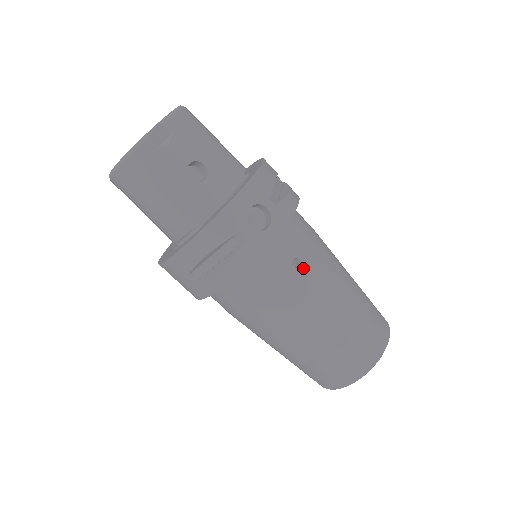
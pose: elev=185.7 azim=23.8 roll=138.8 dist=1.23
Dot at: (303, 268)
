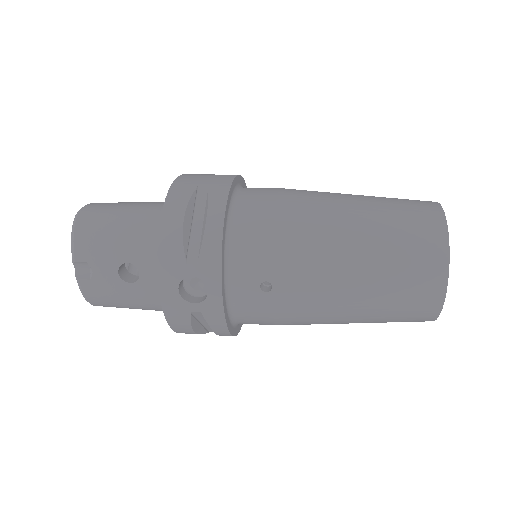
Dot at: (277, 285)
